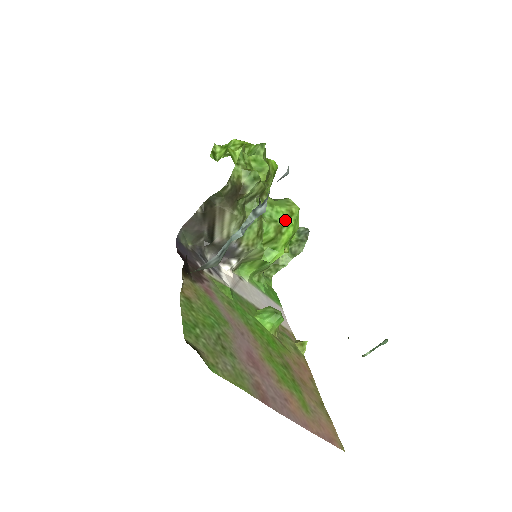
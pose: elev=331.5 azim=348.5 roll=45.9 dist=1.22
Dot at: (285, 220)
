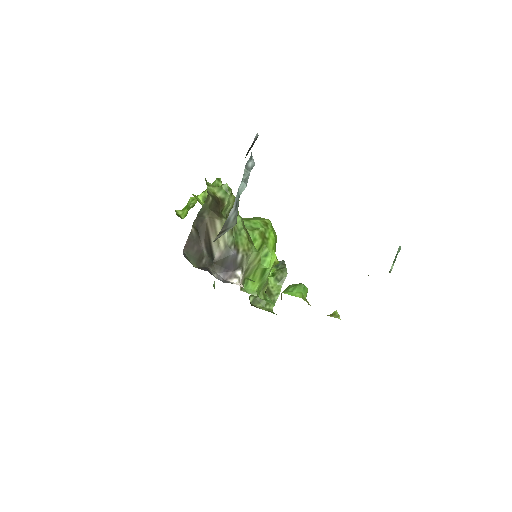
Dot at: (264, 227)
